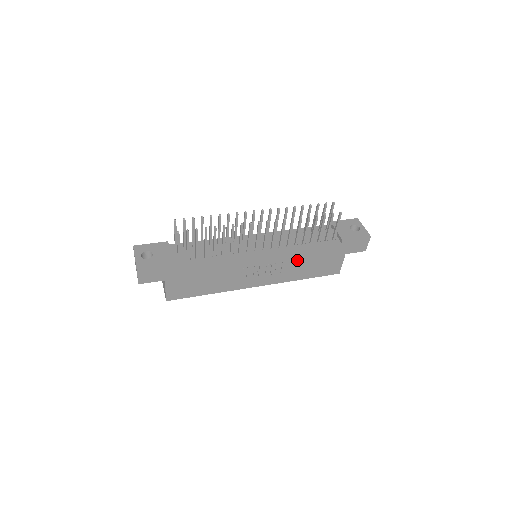
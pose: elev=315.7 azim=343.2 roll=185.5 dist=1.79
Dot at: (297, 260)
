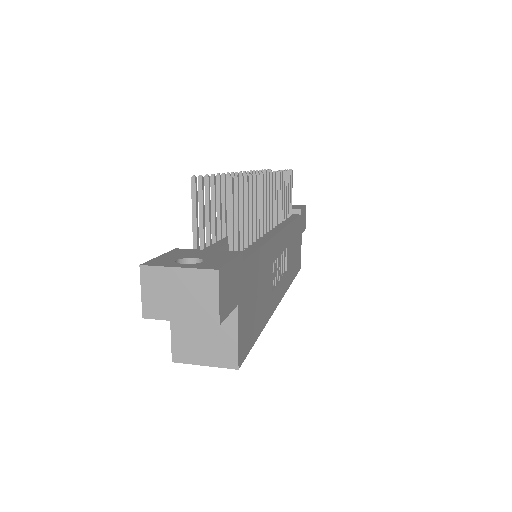
Dot at: (290, 244)
